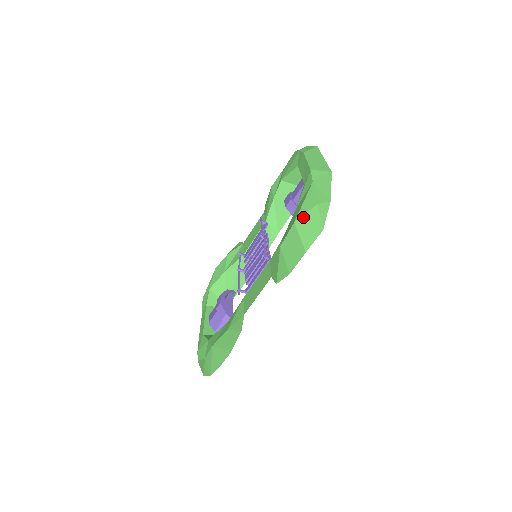
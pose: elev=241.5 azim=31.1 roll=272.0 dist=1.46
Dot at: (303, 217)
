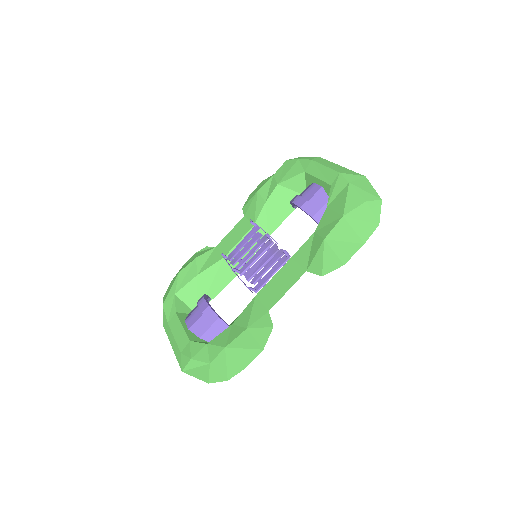
Dot at: (353, 212)
